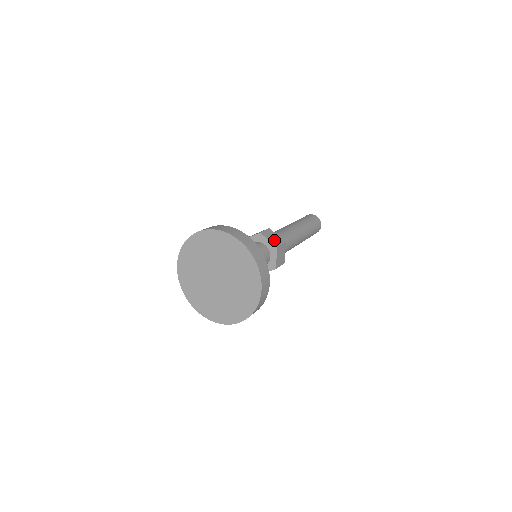
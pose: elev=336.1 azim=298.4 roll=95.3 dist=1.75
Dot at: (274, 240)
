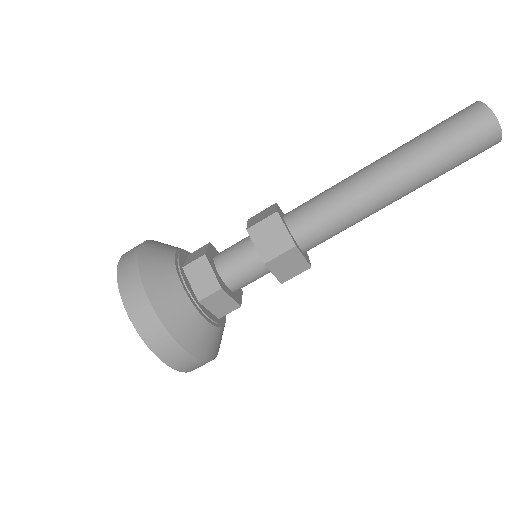
Dot at: (268, 245)
